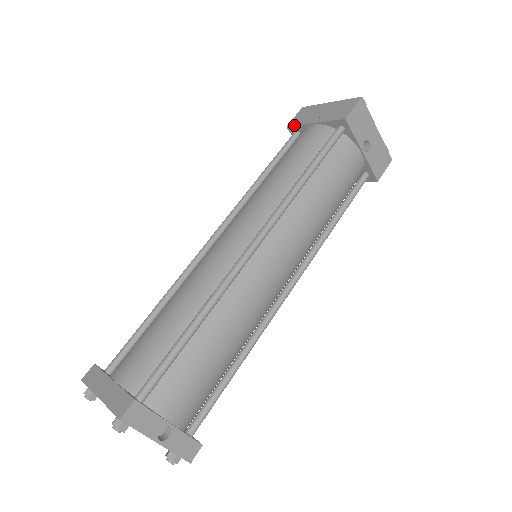
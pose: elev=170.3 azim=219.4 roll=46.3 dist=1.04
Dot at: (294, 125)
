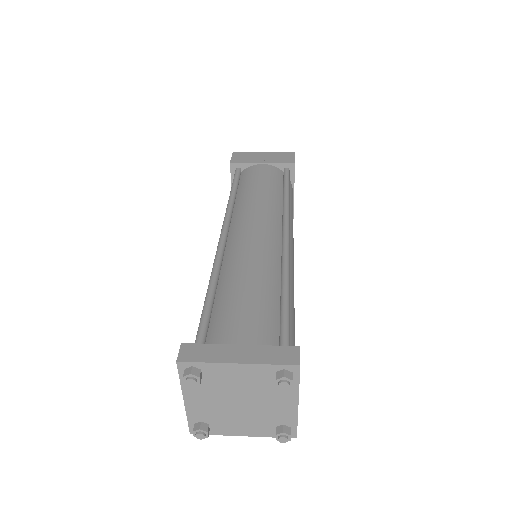
Dot at: (239, 162)
